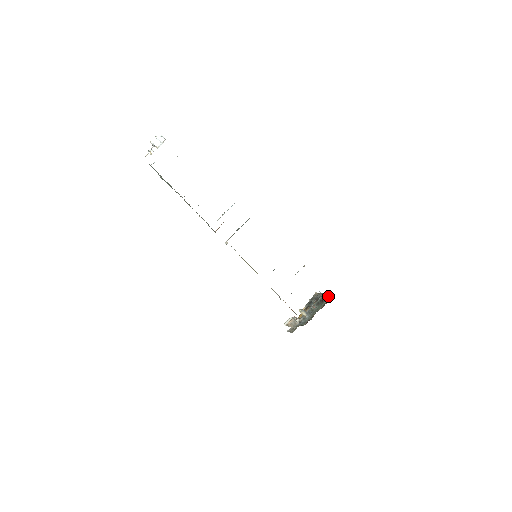
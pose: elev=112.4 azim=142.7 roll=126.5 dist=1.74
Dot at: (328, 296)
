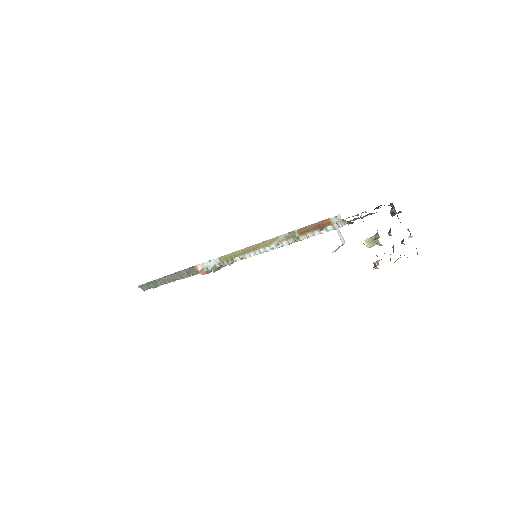
Dot at: (392, 204)
